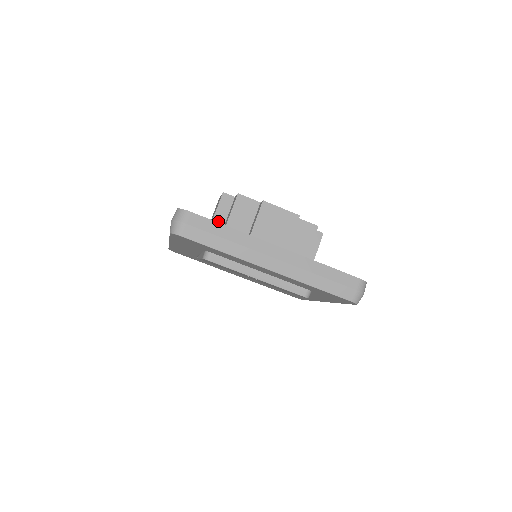
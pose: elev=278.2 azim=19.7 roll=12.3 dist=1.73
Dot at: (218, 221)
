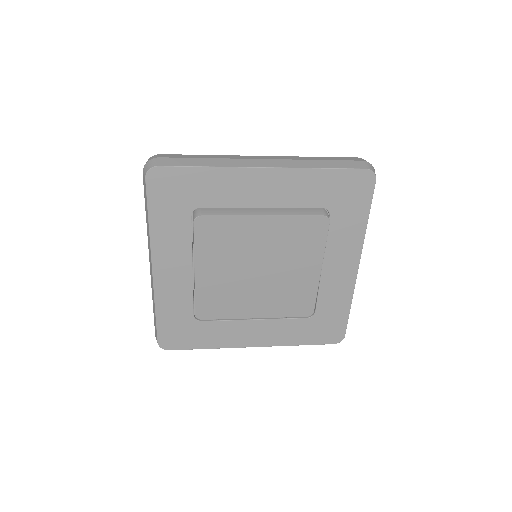
Dot at: occluded
